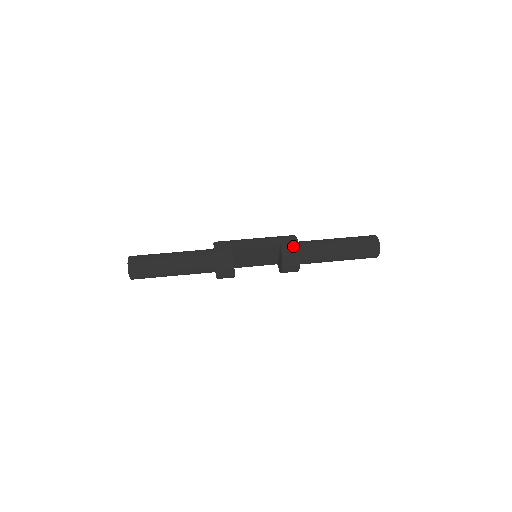
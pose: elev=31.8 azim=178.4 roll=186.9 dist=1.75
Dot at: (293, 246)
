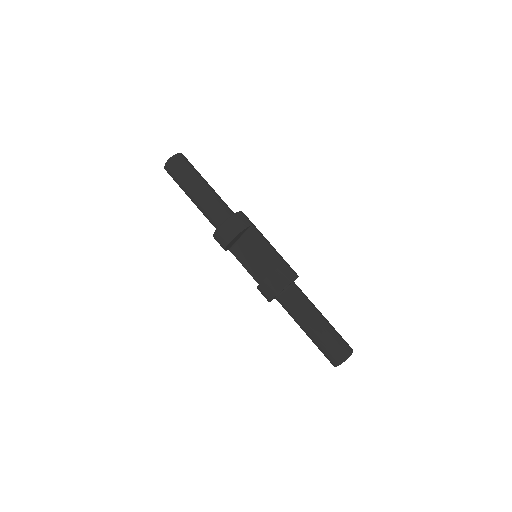
Dot at: (291, 274)
